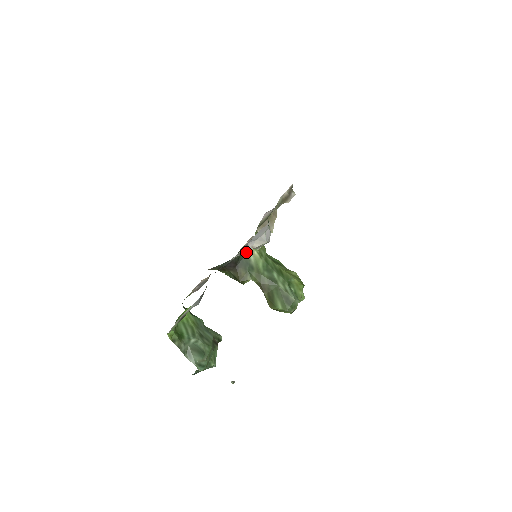
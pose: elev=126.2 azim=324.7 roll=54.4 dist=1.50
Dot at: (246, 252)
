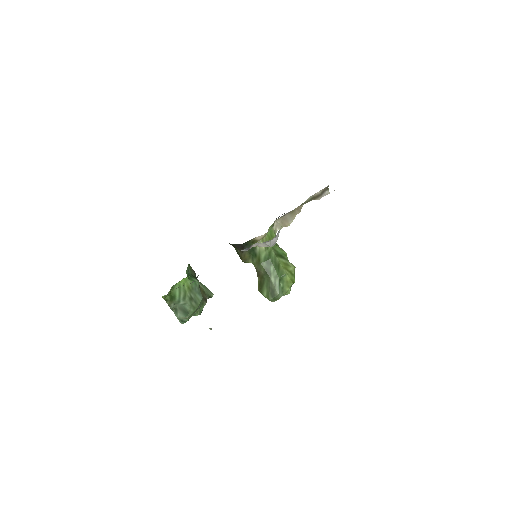
Dot at: (255, 242)
